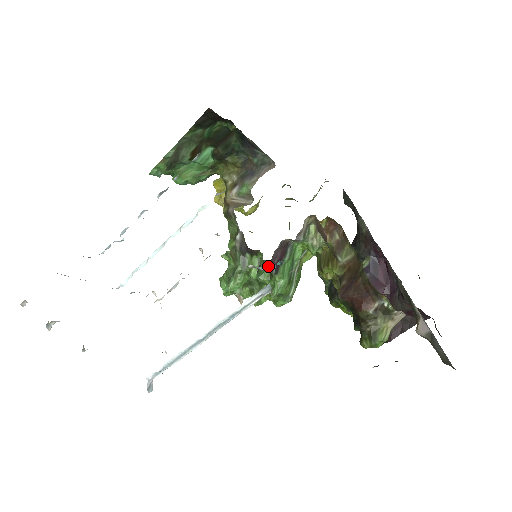
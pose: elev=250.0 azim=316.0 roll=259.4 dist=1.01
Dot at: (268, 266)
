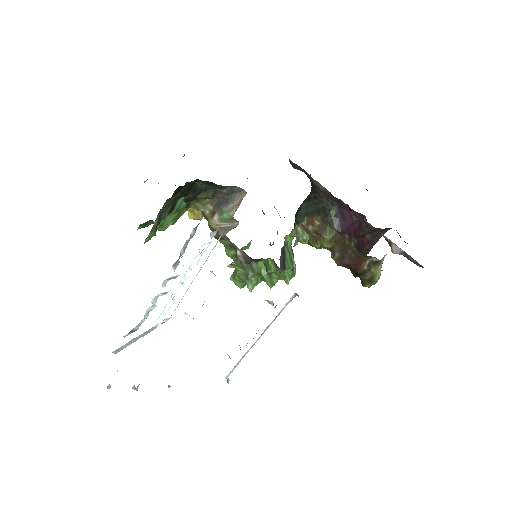
Dot at: occluded
